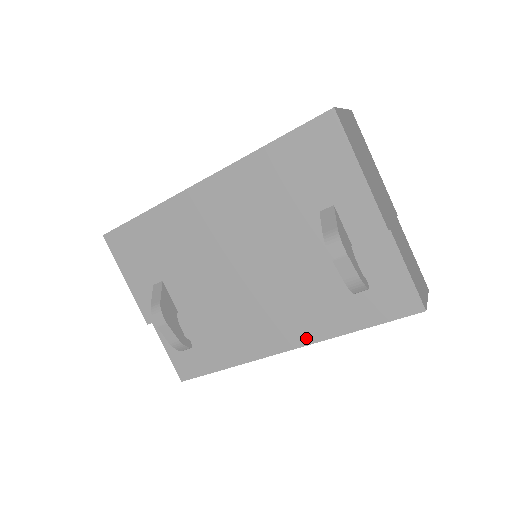
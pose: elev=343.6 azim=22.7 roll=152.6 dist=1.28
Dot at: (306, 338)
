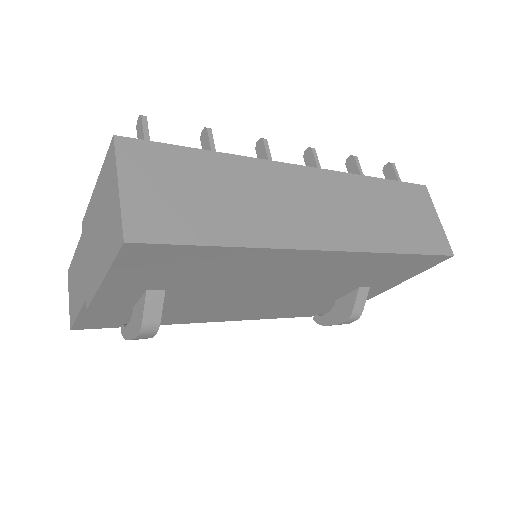
Dot at: (243, 318)
